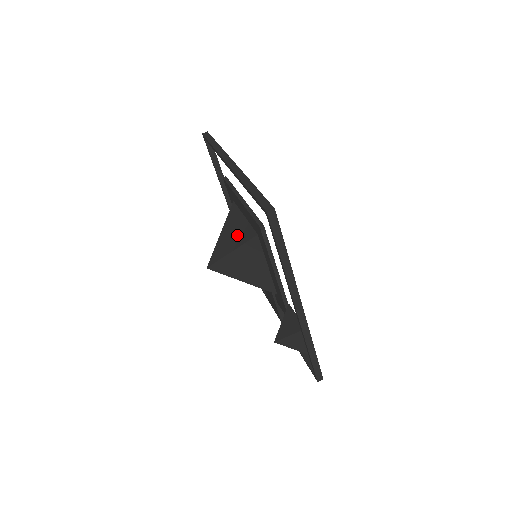
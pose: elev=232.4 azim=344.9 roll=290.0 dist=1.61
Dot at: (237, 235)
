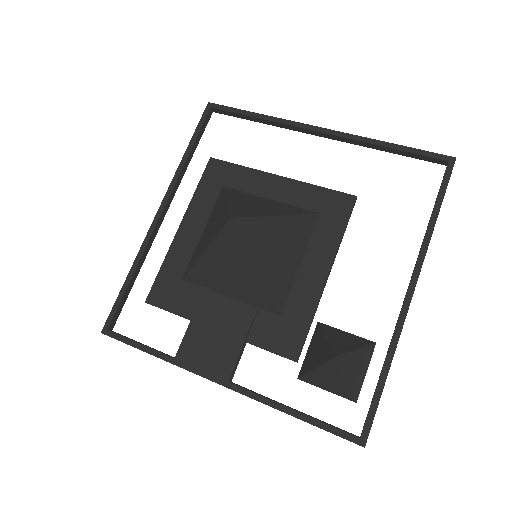
Dot at: (274, 207)
